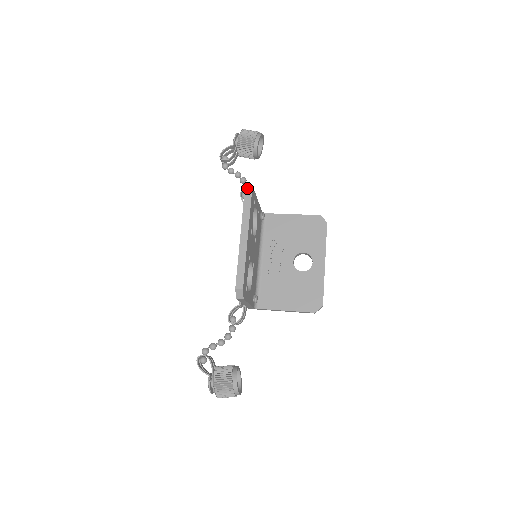
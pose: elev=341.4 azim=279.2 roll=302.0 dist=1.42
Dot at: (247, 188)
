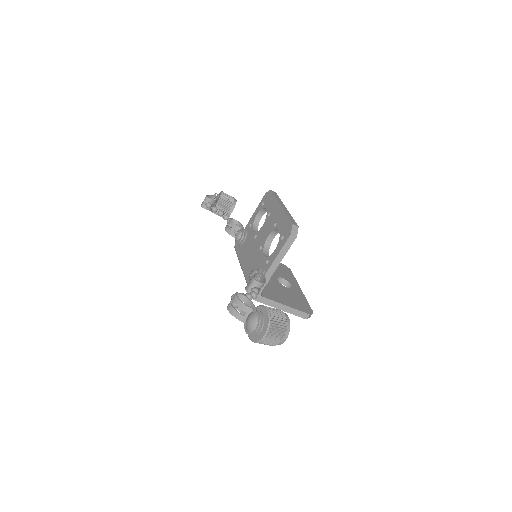
Dot at: (266, 193)
